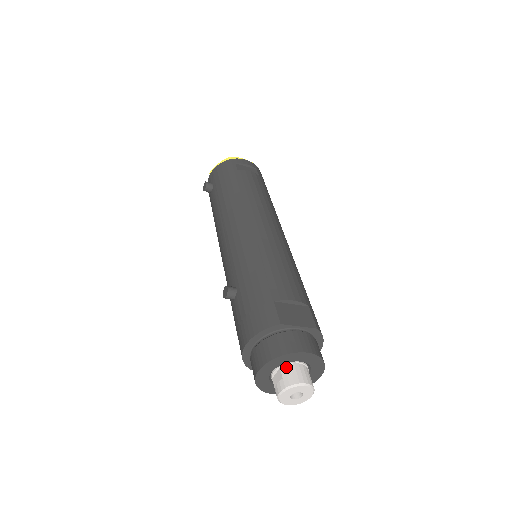
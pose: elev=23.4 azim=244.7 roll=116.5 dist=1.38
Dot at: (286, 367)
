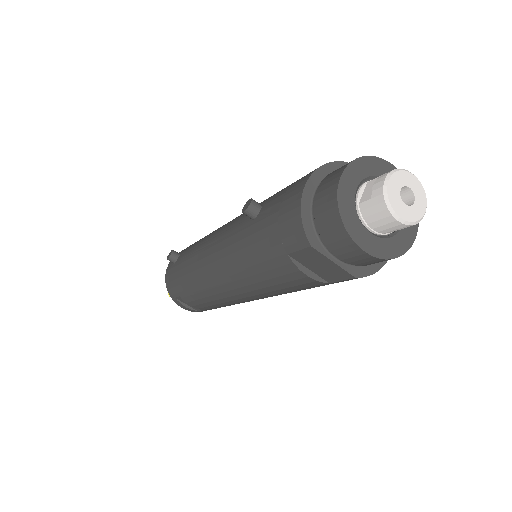
Dot at: occluded
